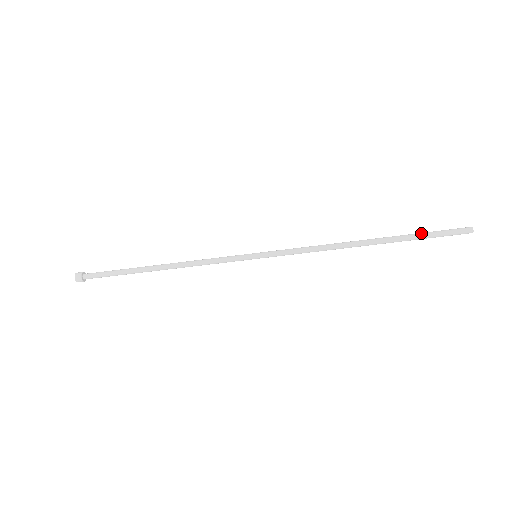
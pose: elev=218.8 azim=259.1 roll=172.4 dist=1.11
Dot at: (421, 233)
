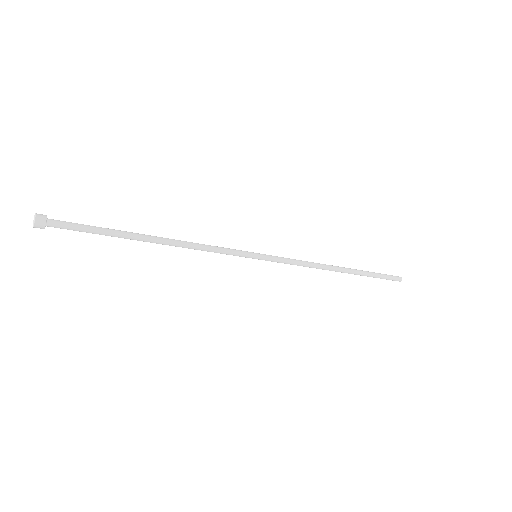
Dot at: (375, 273)
